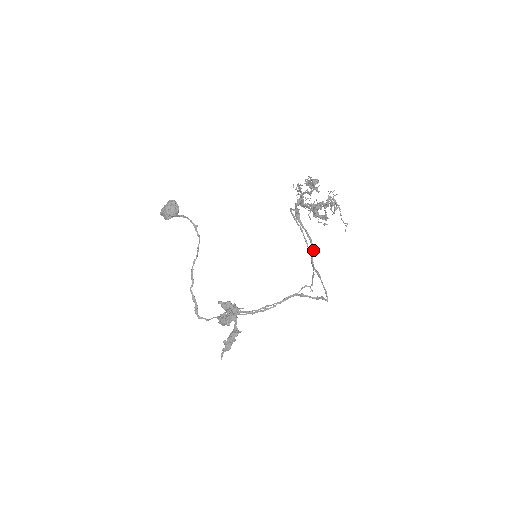
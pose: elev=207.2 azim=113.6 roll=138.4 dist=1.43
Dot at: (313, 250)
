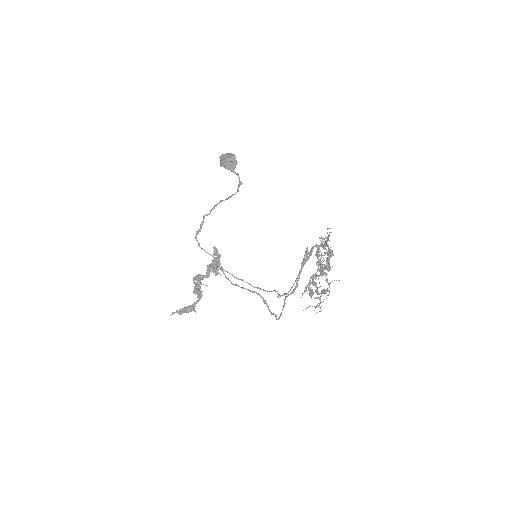
Dot at: (292, 293)
